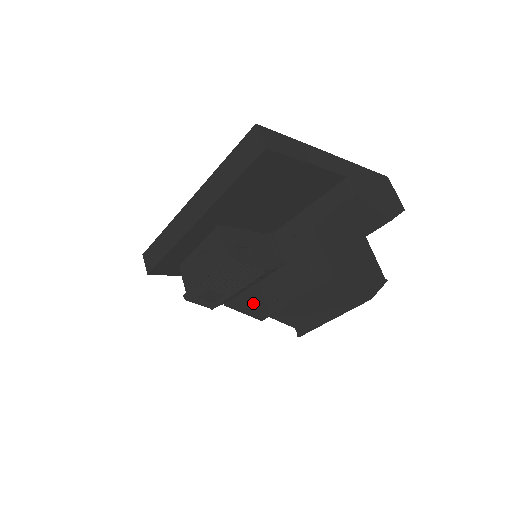
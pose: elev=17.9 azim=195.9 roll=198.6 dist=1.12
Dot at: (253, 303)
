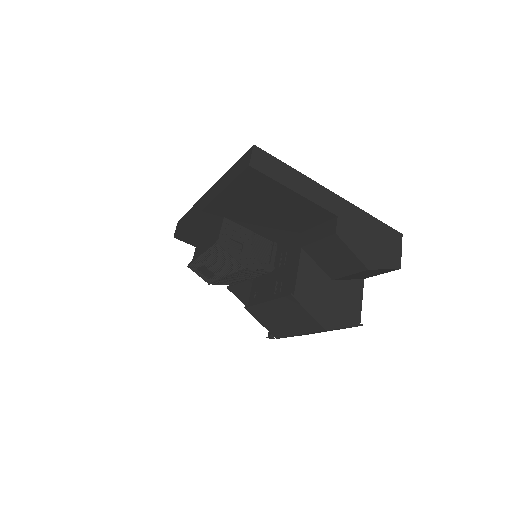
Dot at: (249, 296)
